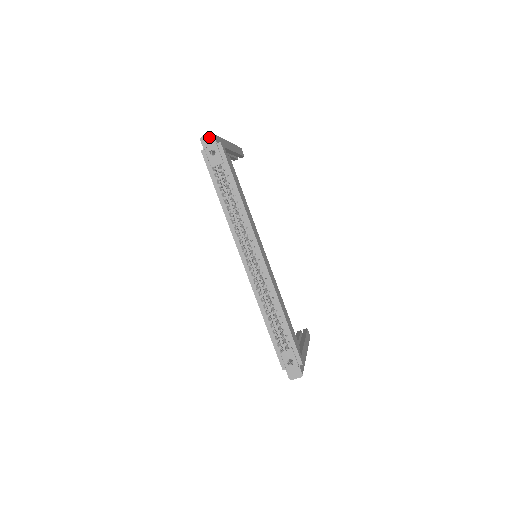
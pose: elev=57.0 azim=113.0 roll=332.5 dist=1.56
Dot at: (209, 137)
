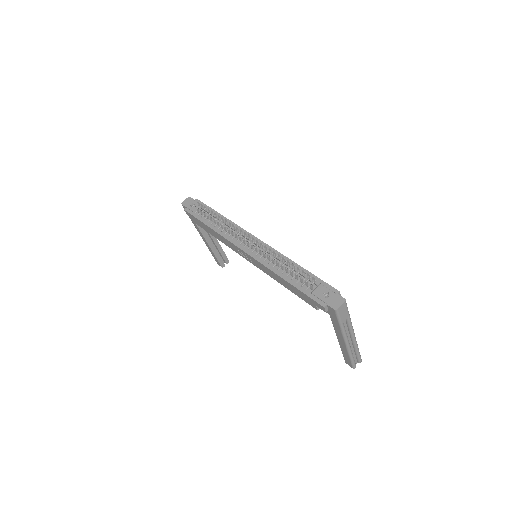
Dot at: (187, 200)
